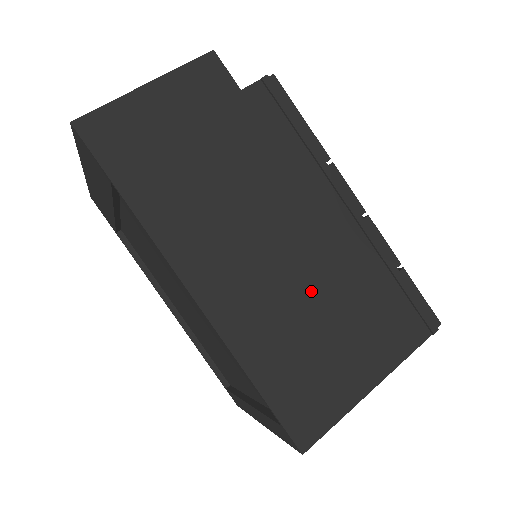
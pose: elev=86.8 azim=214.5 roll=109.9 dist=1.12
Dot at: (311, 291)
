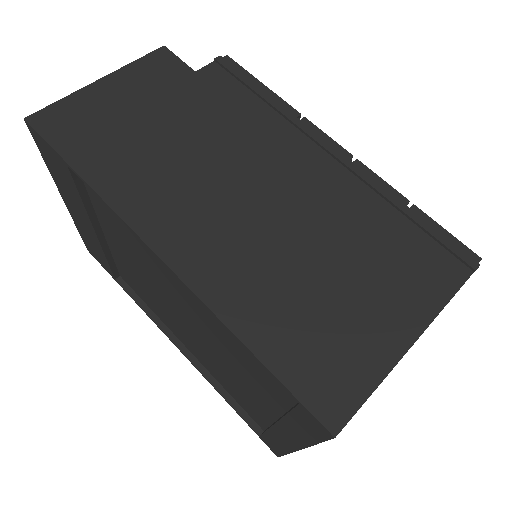
Dot at: (306, 240)
